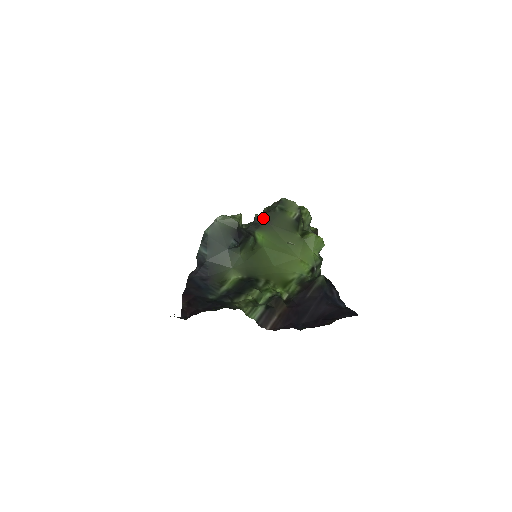
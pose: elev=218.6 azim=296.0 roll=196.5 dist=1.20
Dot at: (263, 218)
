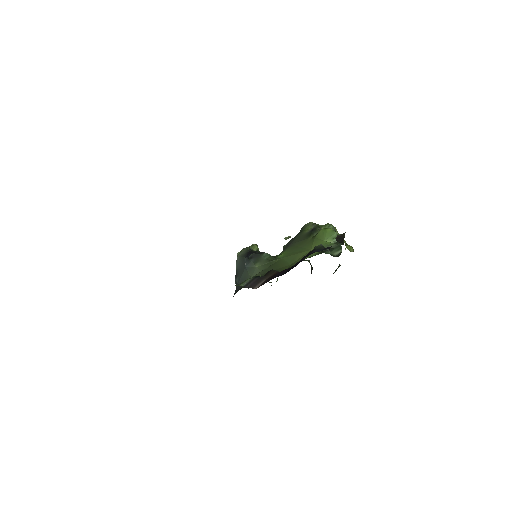
Dot at: (287, 245)
